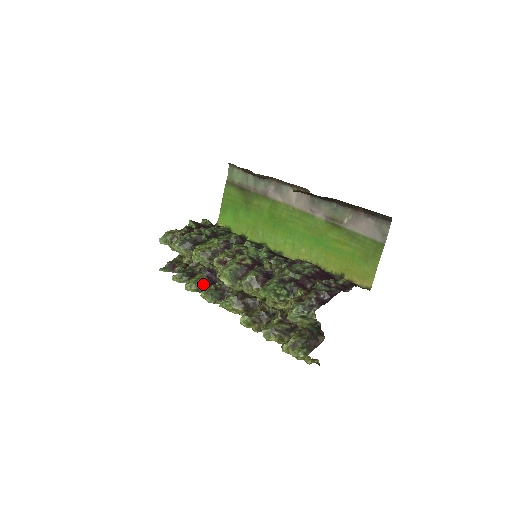
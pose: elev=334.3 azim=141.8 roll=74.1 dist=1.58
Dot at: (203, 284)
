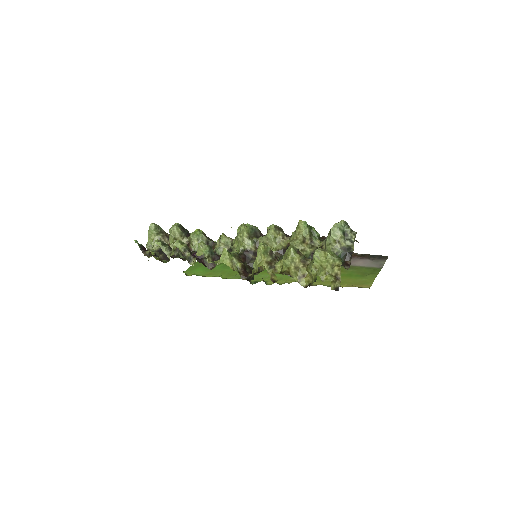
Dot at: (191, 252)
